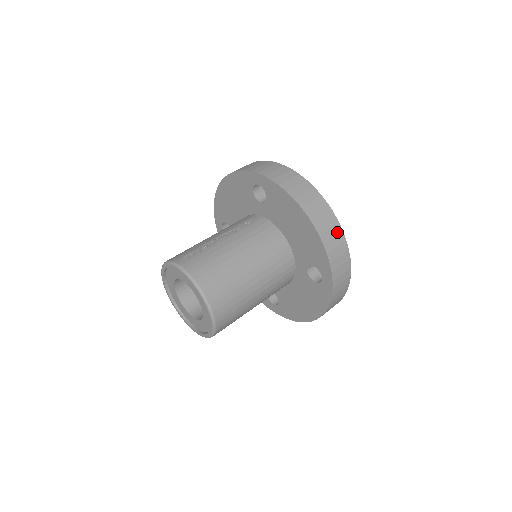
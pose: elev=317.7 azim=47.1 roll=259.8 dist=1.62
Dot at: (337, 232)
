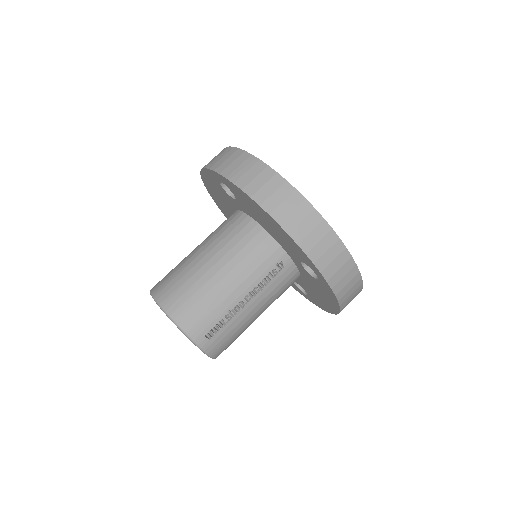
Dot at: occluded
